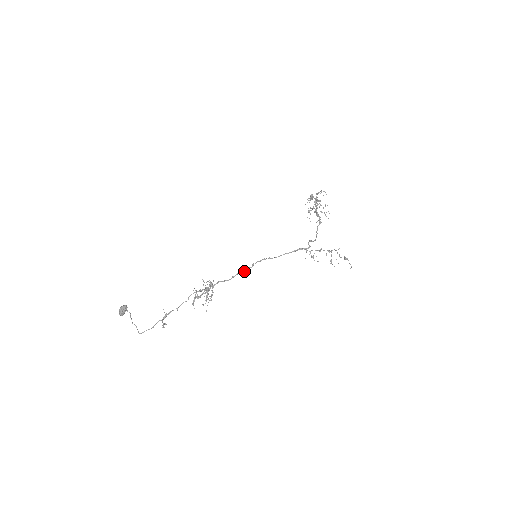
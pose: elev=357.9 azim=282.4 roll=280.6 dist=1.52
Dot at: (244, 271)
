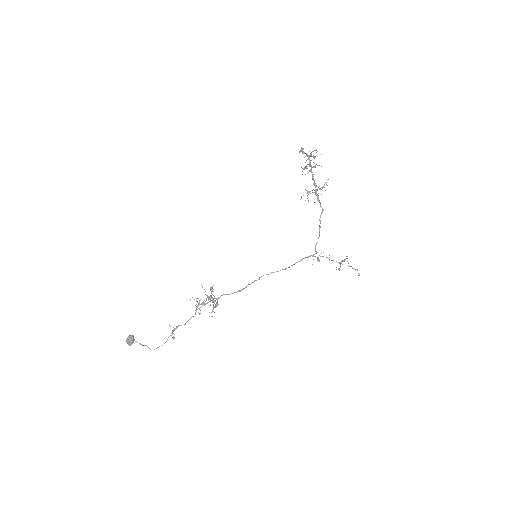
Dot at: (250, 284)
